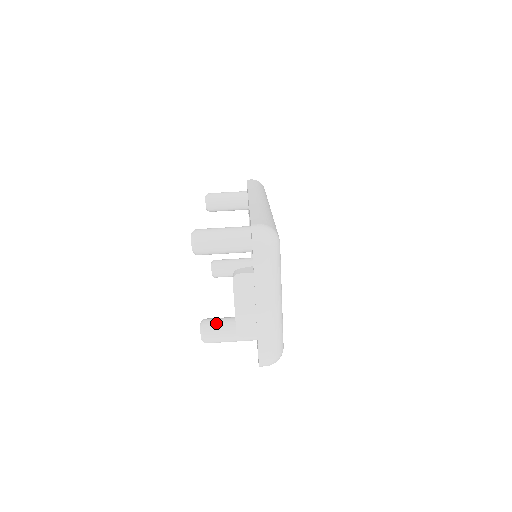
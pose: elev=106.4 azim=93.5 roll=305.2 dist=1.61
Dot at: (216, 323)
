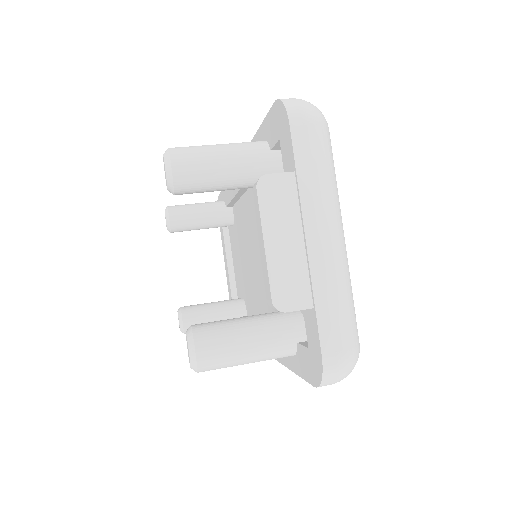
Dot at: (217, 325)
